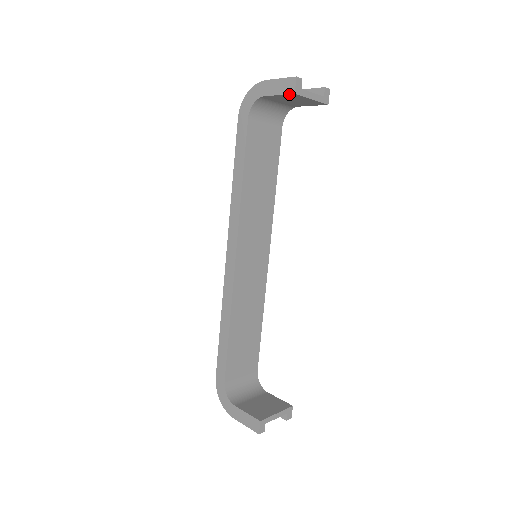
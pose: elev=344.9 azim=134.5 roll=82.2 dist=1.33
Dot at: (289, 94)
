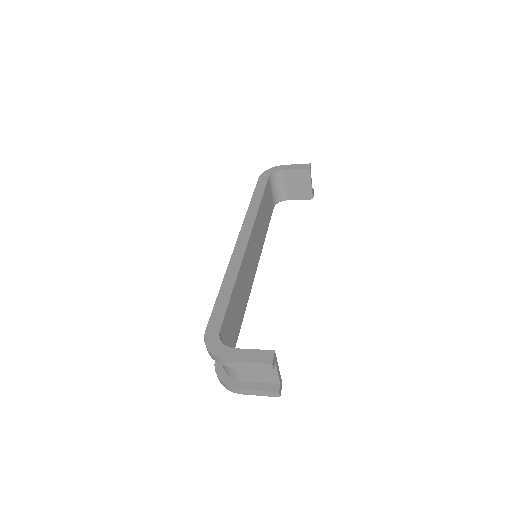
Dot at: (305, 169)
